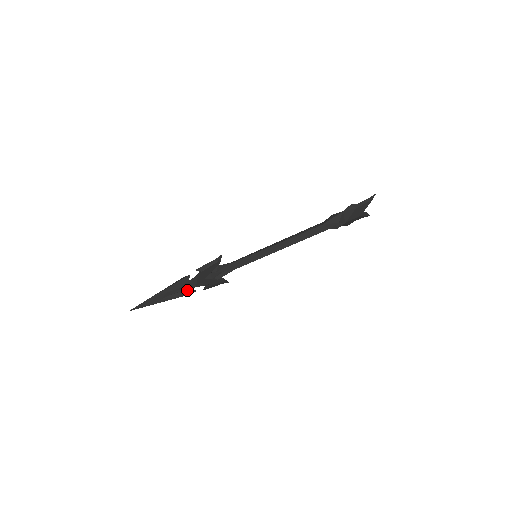
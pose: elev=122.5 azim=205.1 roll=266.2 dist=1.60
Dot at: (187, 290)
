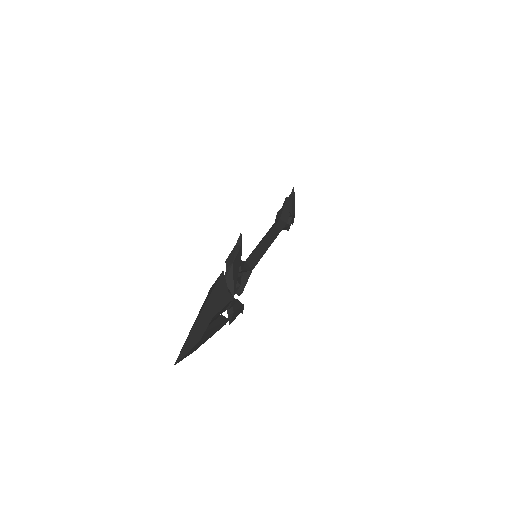
Dot at: (220, 316)
